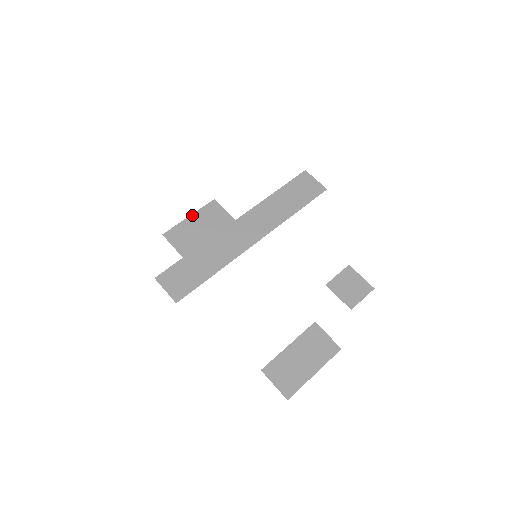
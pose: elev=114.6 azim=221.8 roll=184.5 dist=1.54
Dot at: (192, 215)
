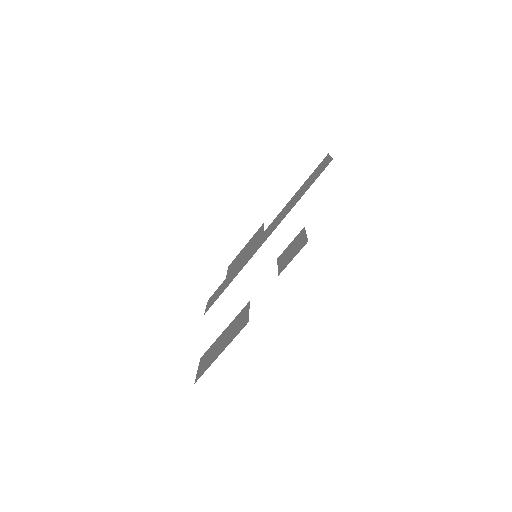
Dot at: (247, 243)
